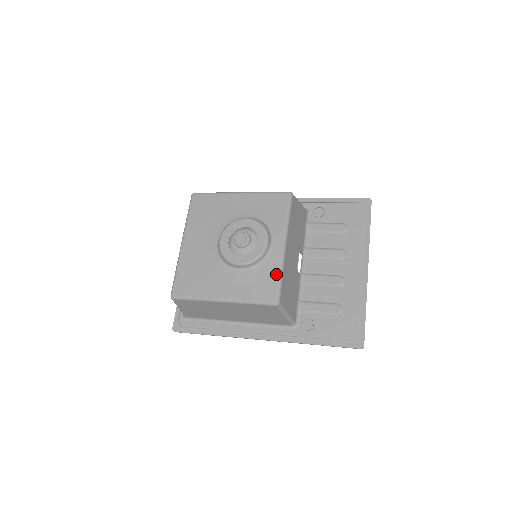
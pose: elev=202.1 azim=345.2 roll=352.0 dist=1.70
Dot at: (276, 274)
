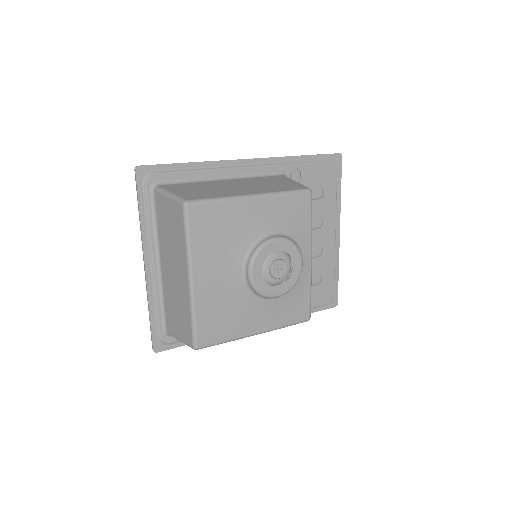
Dot at: (308, 292)
